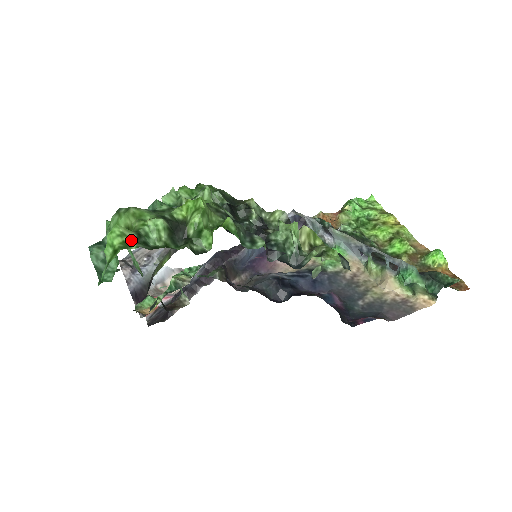
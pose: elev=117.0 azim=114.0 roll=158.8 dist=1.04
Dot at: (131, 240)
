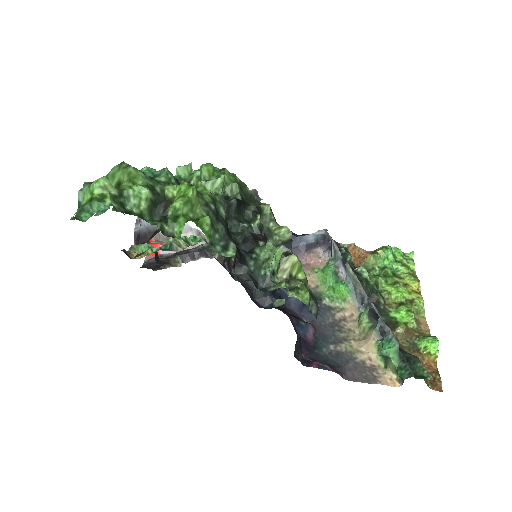
Dot at: (109, 196)
